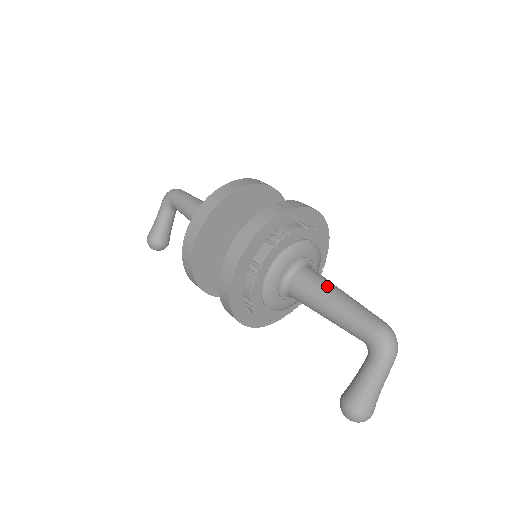
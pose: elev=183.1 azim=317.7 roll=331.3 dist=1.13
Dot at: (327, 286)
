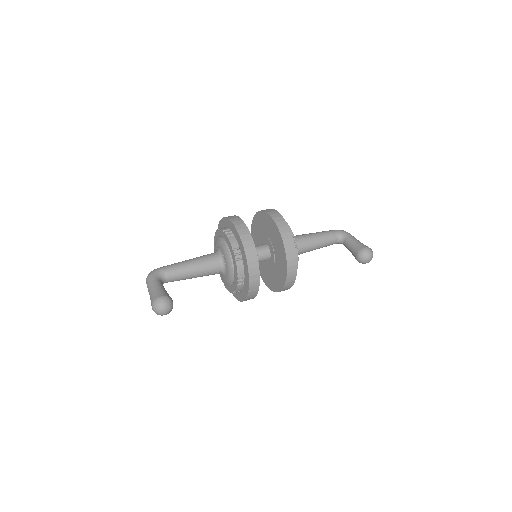
Dot at: occluded
